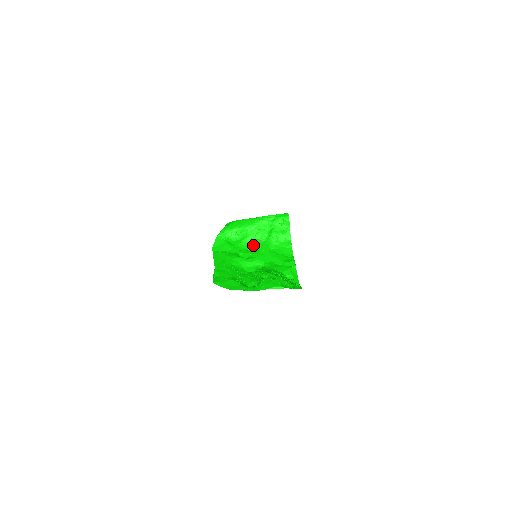
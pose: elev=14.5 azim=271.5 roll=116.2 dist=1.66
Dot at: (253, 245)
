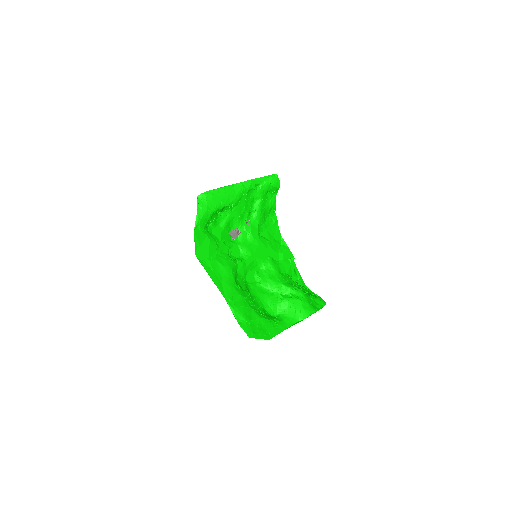
Dot at: (237, 230)
